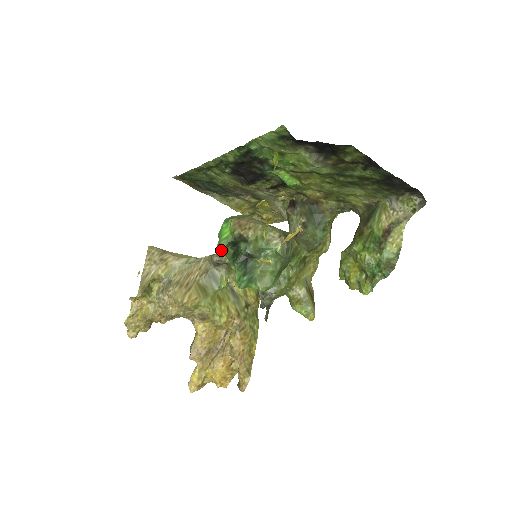
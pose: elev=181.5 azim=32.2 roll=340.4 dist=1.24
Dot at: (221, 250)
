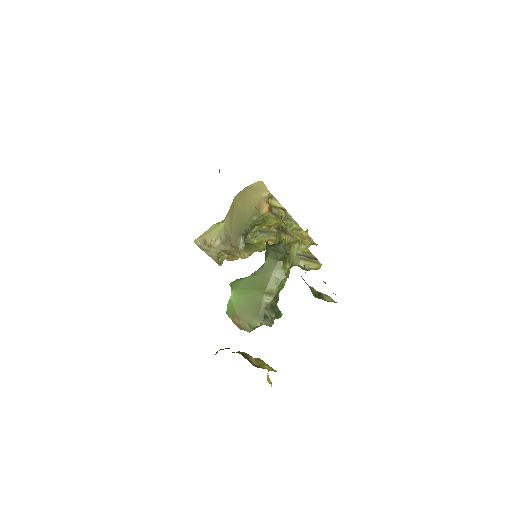
Dot at: occluded
